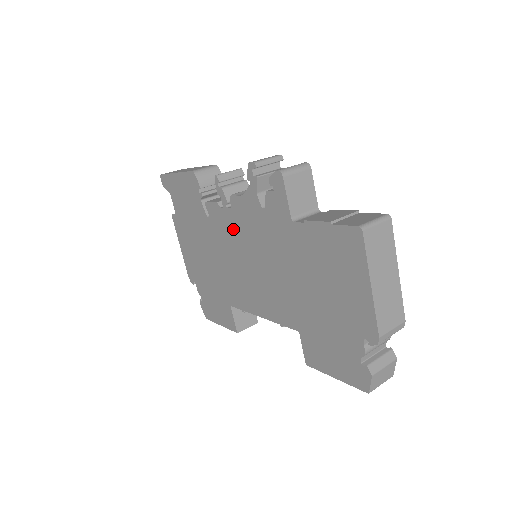
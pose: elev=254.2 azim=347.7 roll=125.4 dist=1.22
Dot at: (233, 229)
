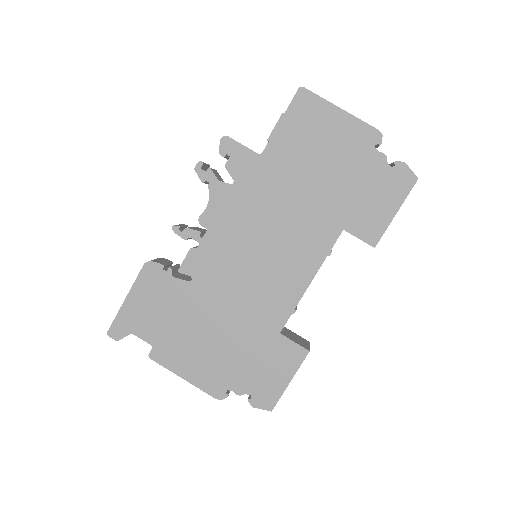
Dot at: (223, 246)
